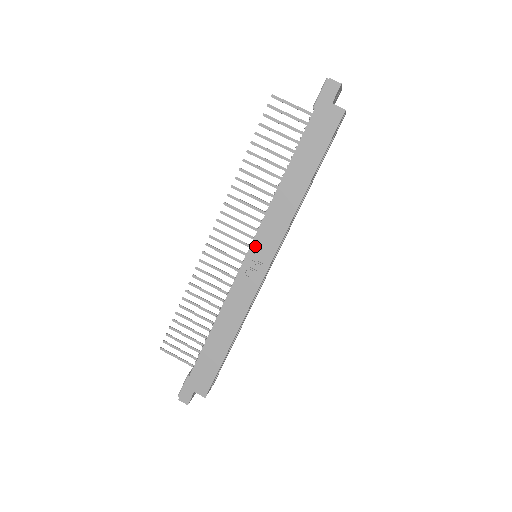
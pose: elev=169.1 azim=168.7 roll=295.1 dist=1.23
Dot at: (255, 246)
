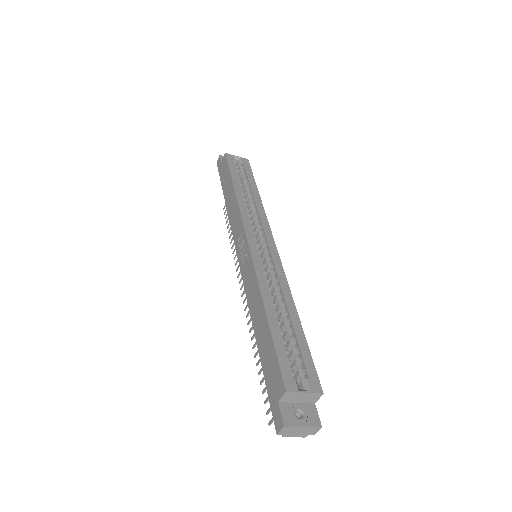
Dot at: (237, 247)
